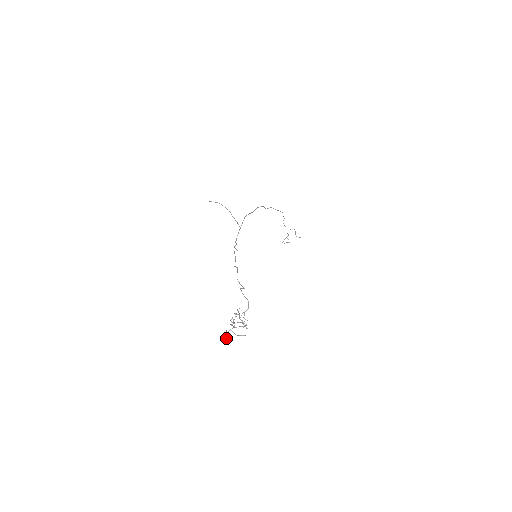
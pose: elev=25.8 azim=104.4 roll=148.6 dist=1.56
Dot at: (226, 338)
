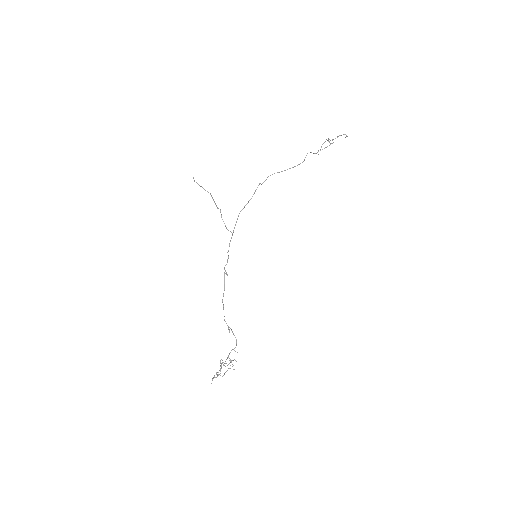
Dot at: occluded
